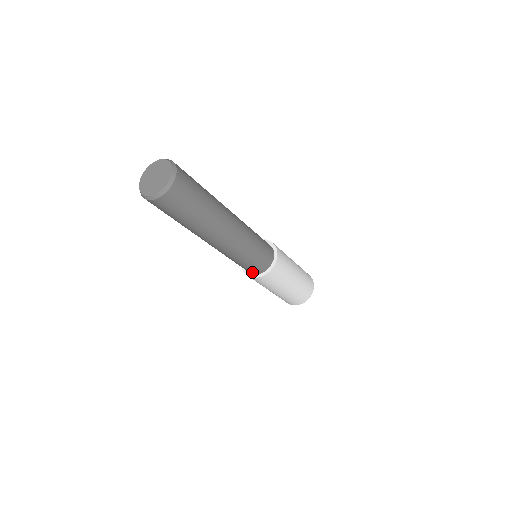
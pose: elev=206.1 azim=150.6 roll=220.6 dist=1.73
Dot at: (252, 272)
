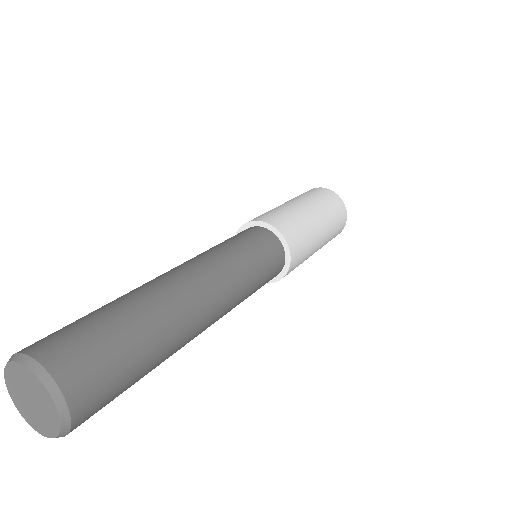
Dot at: occluded
